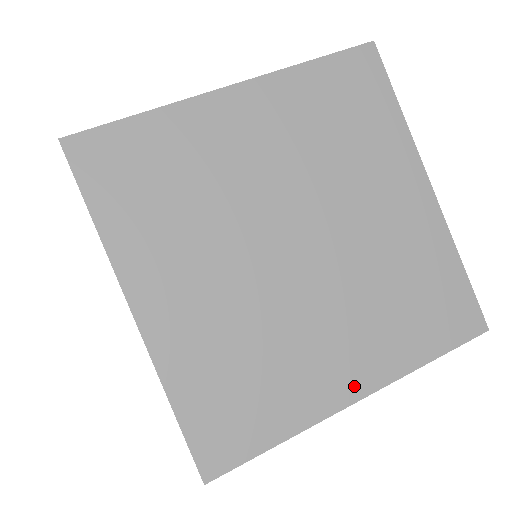
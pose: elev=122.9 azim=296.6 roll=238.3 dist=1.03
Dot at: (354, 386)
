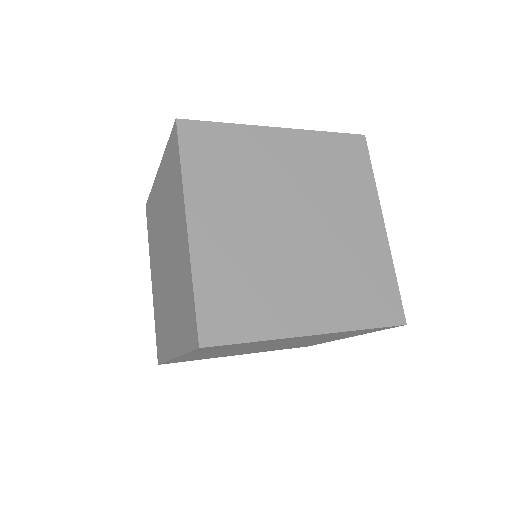
Dot at: occluded
